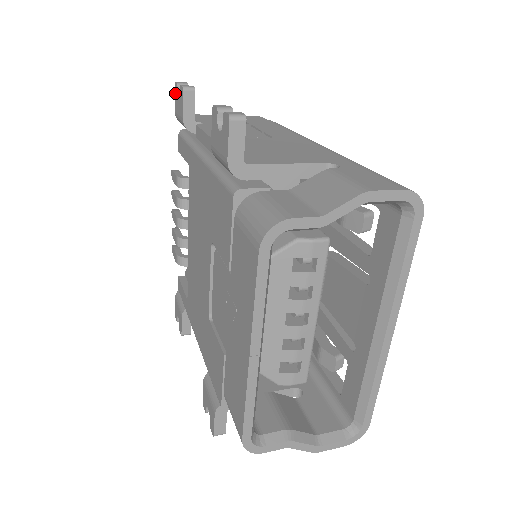
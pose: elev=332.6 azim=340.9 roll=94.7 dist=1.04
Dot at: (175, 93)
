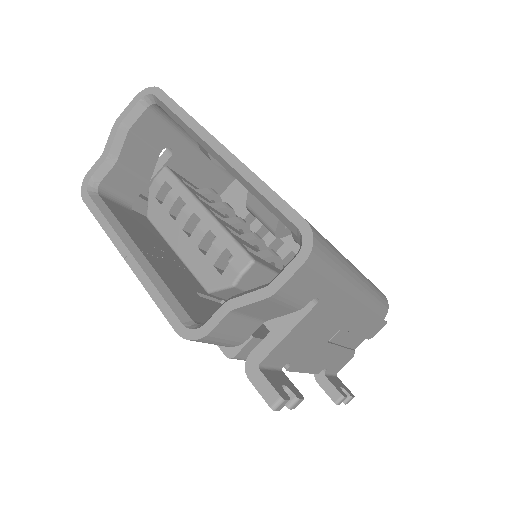
Dot at: occluded
